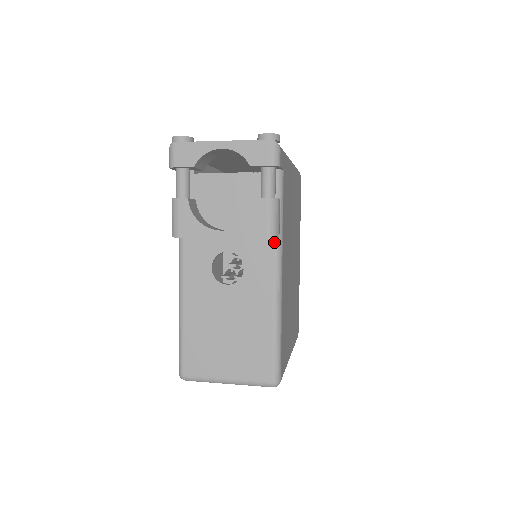
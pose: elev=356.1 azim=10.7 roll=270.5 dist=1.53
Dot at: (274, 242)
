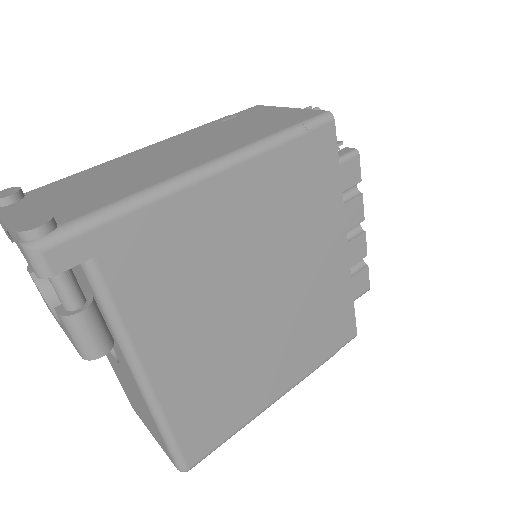
Dot at: (119, 346)
